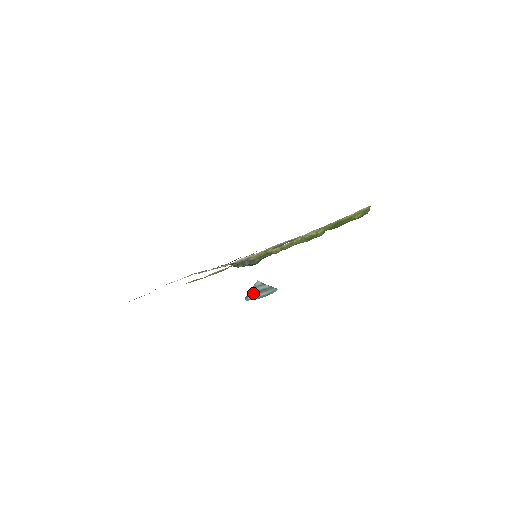
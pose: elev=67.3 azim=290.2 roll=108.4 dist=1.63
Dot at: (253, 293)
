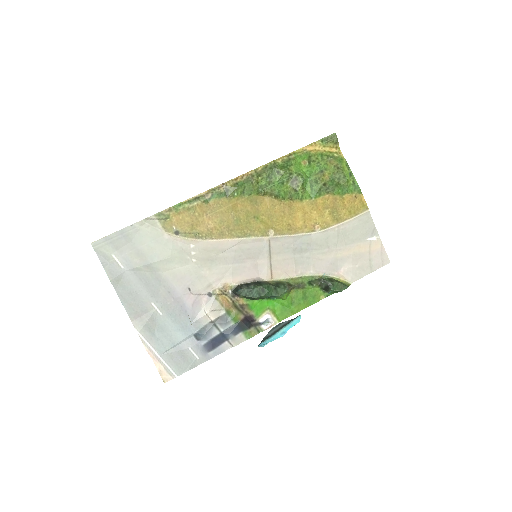
Dot at: (269, 336)
